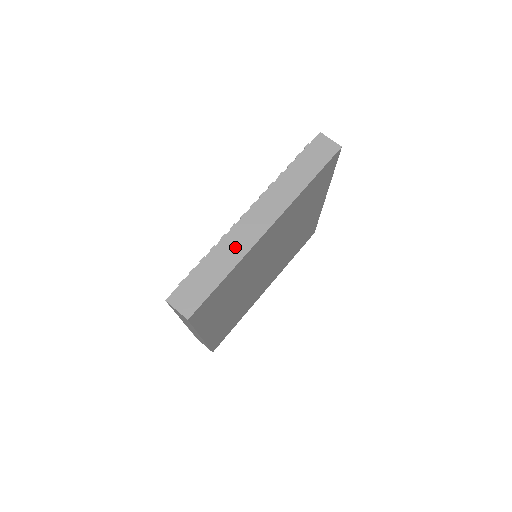
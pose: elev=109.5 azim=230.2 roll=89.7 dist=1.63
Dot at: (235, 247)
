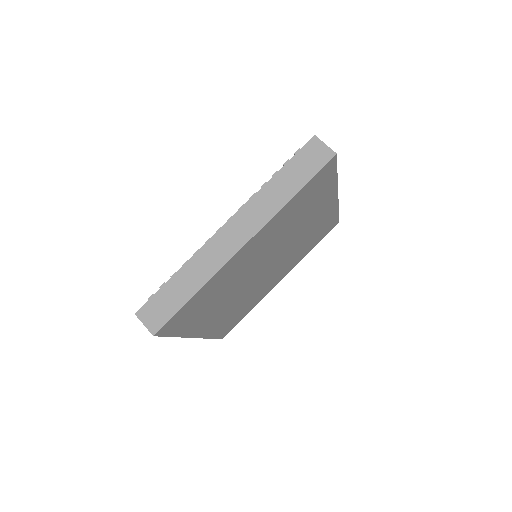
Dot at: (207, 264)
